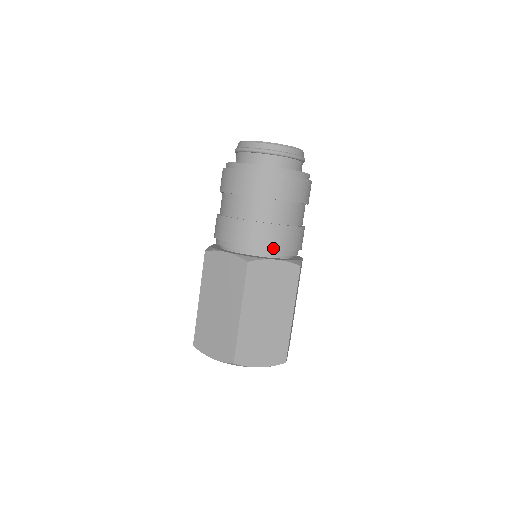
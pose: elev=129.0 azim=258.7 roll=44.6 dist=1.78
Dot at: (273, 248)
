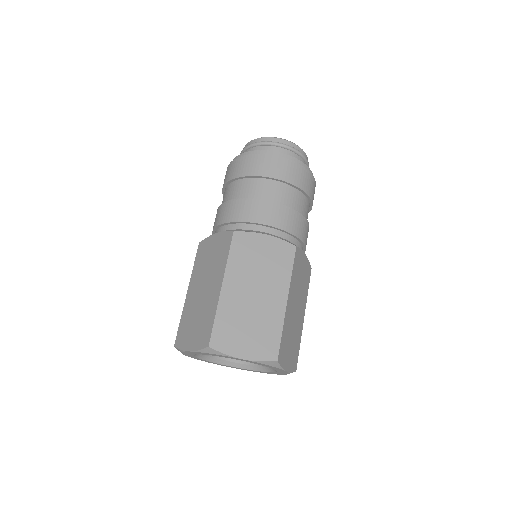
Dot at: (264, 224)
